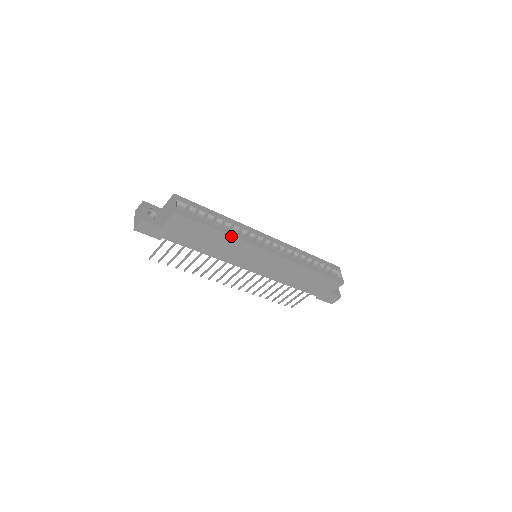
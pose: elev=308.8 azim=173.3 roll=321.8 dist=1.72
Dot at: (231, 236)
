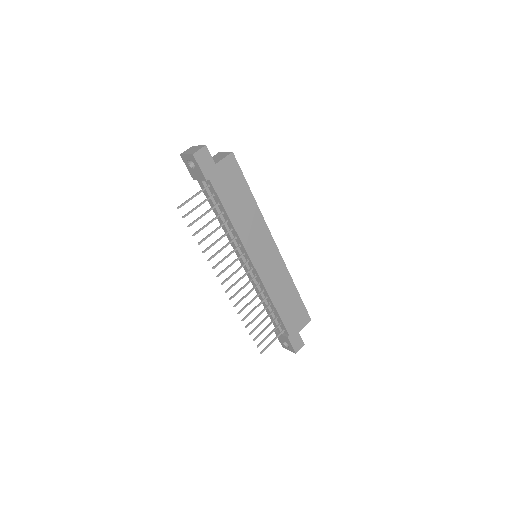
Dot at: (258, 207)
